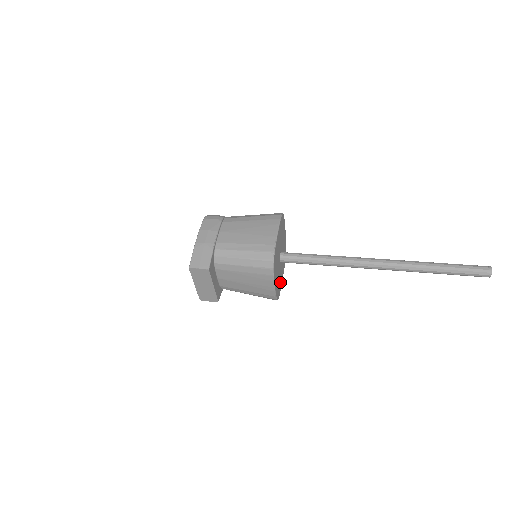
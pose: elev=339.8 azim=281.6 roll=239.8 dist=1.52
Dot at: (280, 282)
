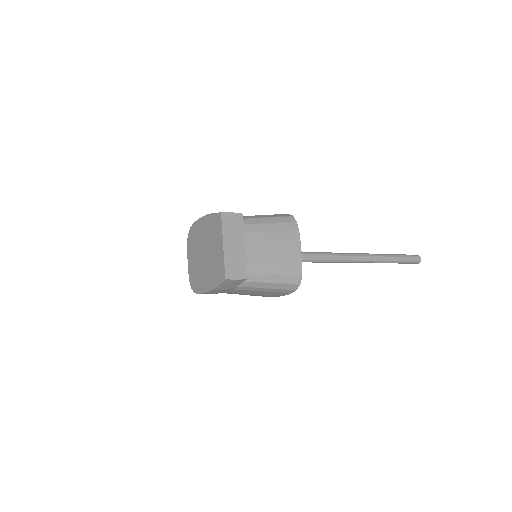
Dot at: occluded
